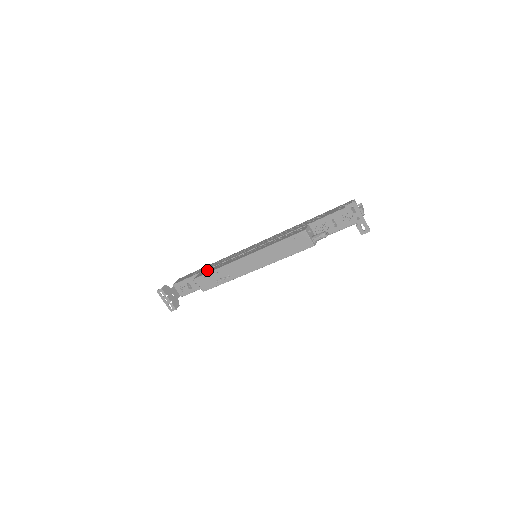
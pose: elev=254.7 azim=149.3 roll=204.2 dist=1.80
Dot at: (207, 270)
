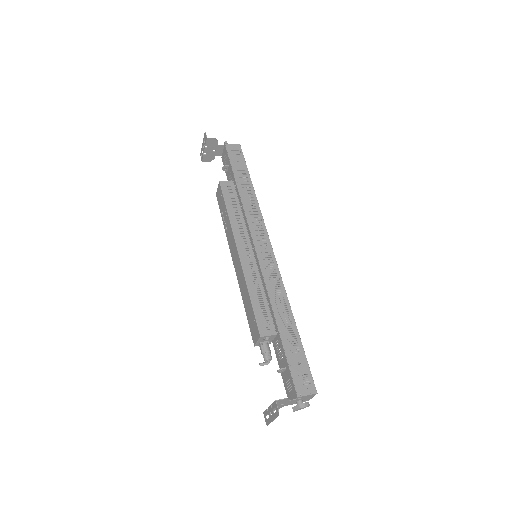
Dot at: (234, 193)
